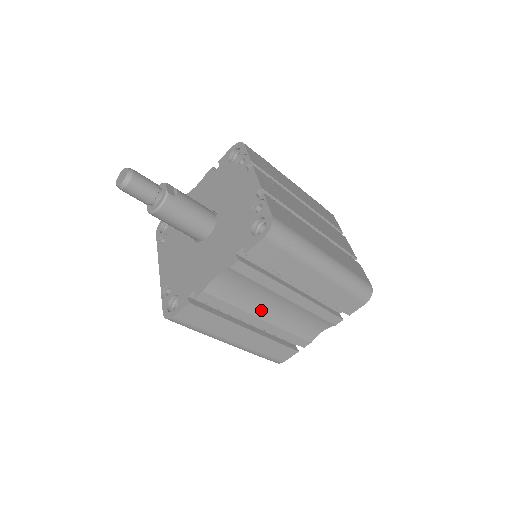
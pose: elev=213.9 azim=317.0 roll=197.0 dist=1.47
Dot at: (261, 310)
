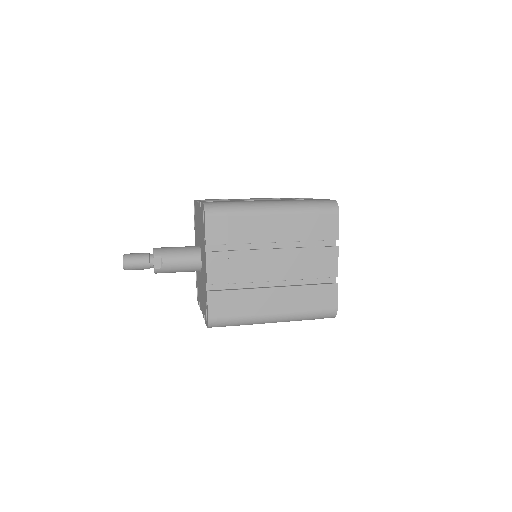
Dot at: occluded
